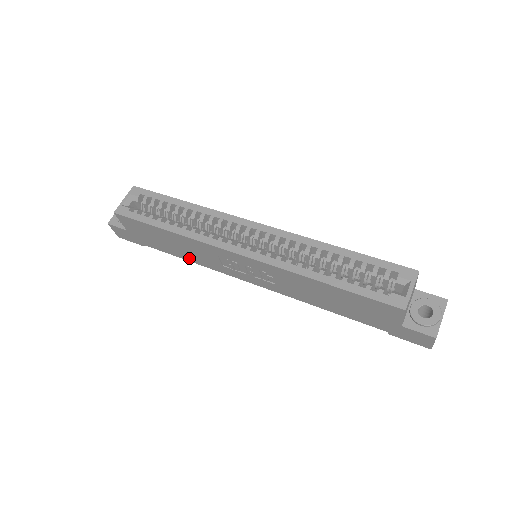
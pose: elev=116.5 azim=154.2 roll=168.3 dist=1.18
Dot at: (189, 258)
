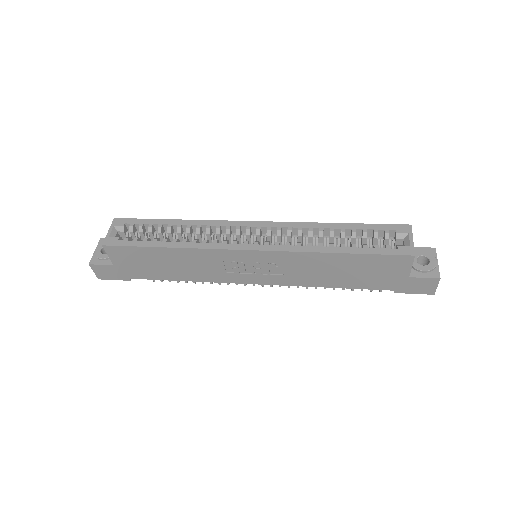
Dot at: (186, 277)
